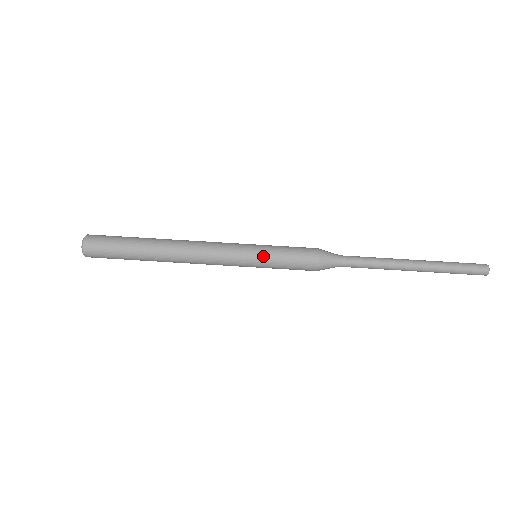
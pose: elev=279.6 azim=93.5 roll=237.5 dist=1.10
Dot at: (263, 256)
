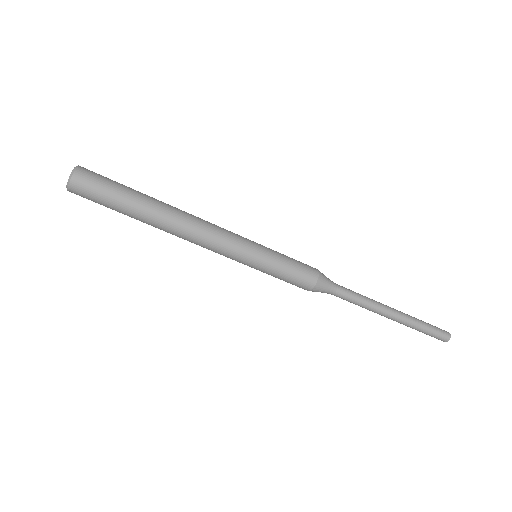
Dot at: (266, 259)
